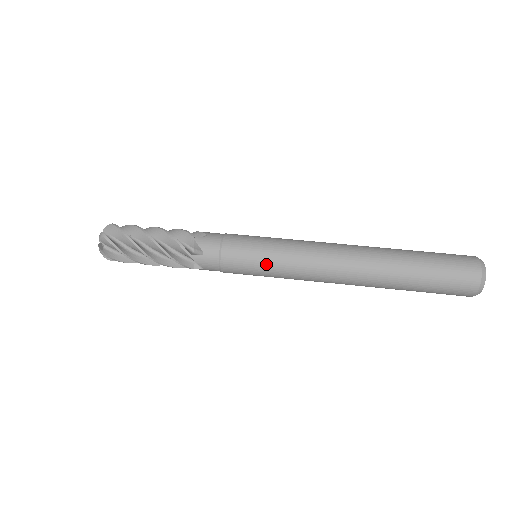
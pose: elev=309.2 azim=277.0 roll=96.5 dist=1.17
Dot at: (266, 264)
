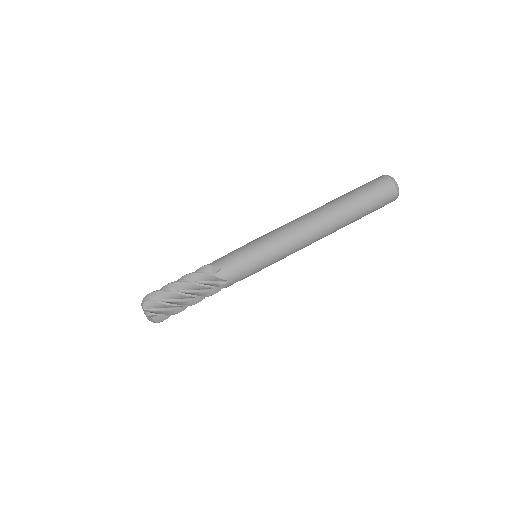
Dot at: (265, 249)
